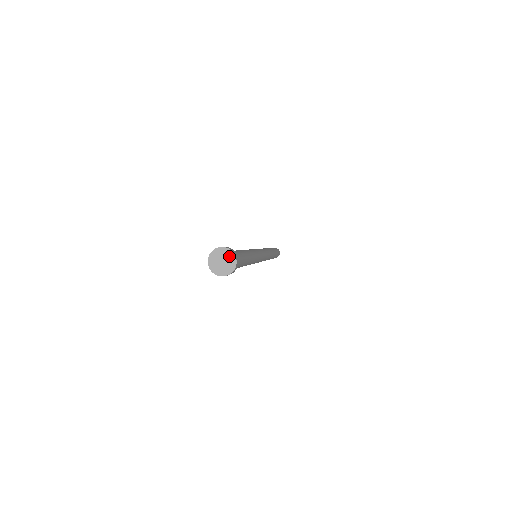
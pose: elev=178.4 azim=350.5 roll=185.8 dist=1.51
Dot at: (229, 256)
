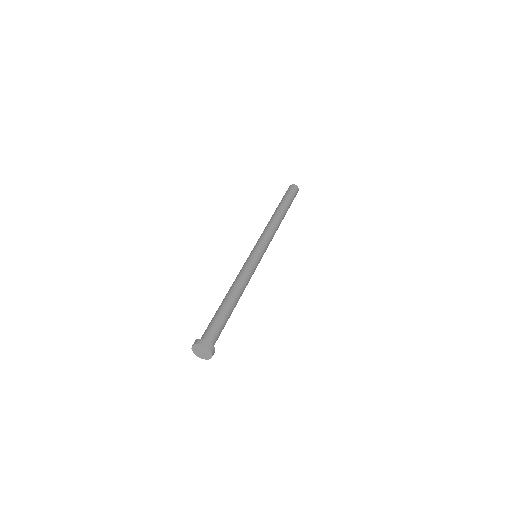
Dot at: (207, 352)
